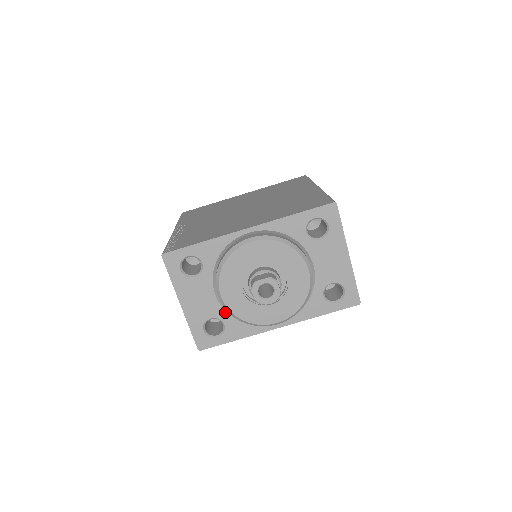
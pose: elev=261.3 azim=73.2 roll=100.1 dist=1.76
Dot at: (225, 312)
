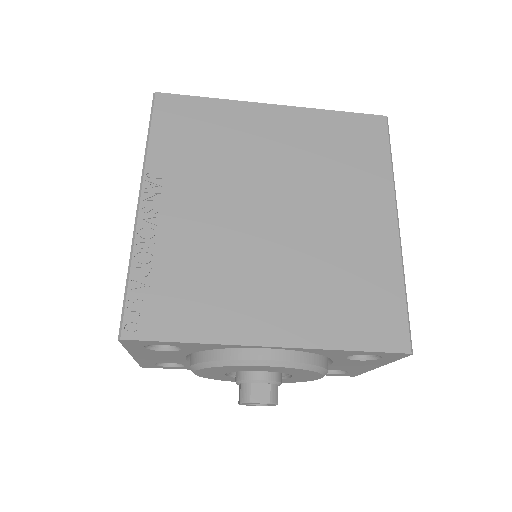
Dot at: occluded
